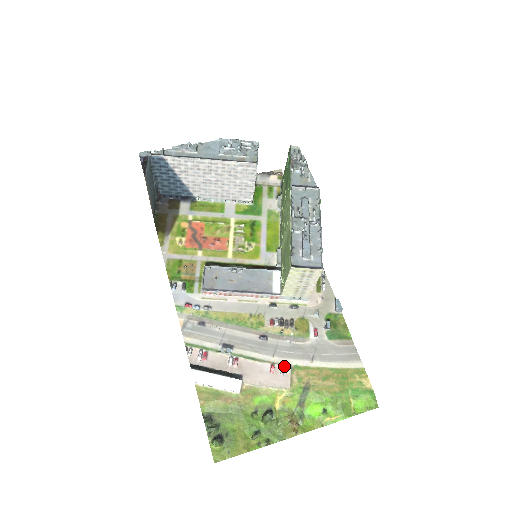
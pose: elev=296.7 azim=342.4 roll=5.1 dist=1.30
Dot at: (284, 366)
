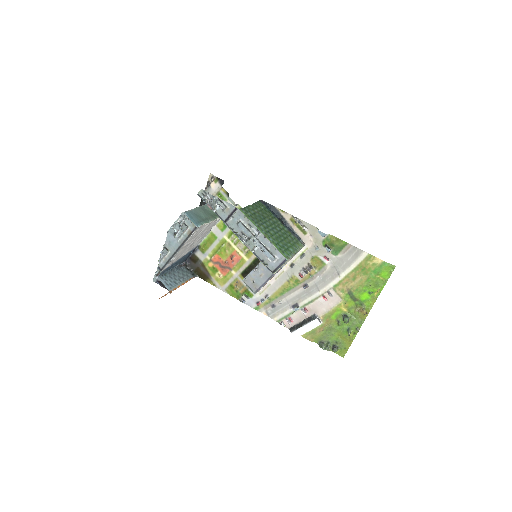
Dot at: (329, 292)
